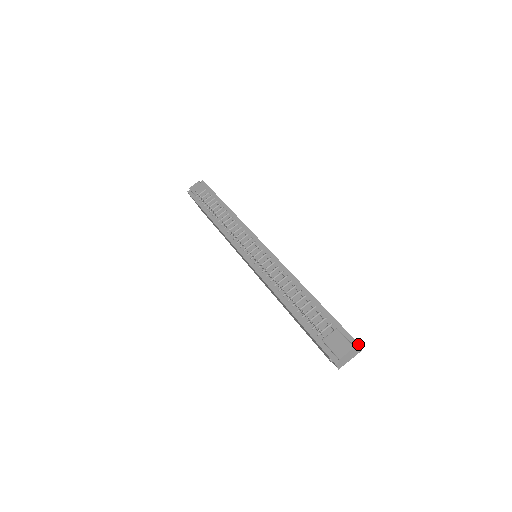
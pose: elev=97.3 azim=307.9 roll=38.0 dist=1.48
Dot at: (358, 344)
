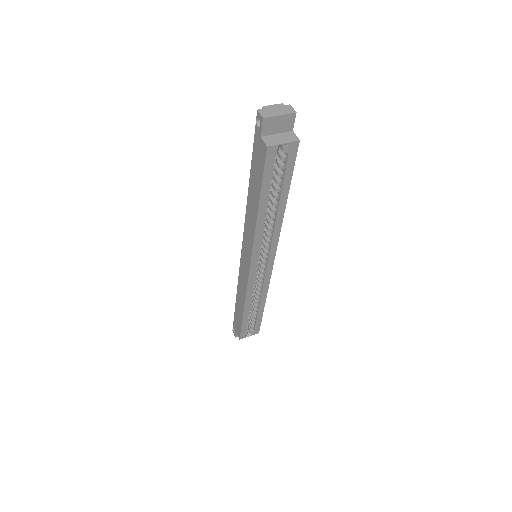
Dot at: (289, 106)
